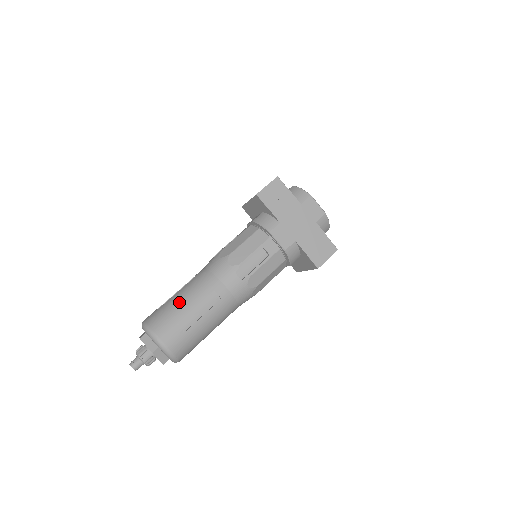
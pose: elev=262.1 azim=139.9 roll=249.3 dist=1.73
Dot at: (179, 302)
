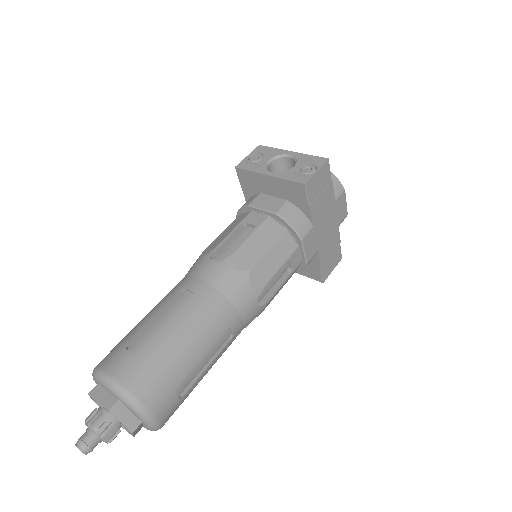
Dot at: (180, 348)
